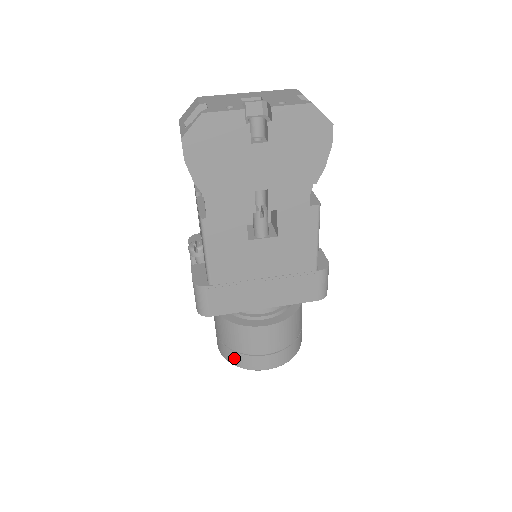
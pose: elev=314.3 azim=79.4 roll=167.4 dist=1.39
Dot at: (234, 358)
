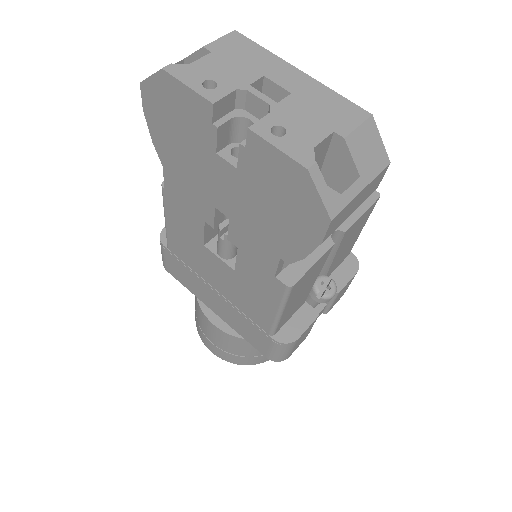
Dot at: (195, 314)
